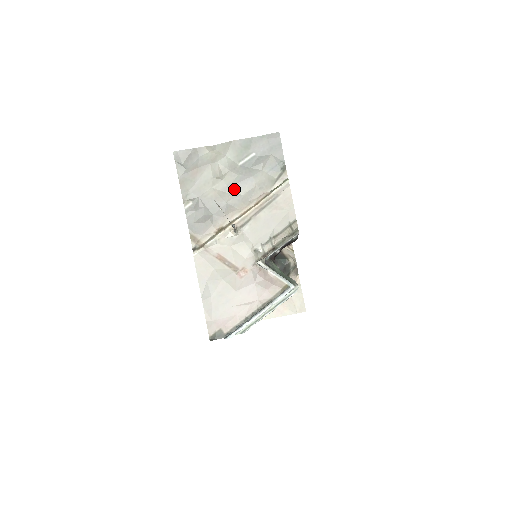
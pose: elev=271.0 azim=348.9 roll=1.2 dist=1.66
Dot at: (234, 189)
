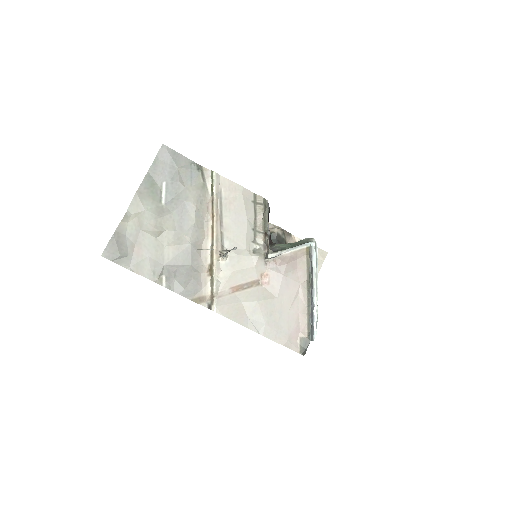
Dot at: (183, 227)
